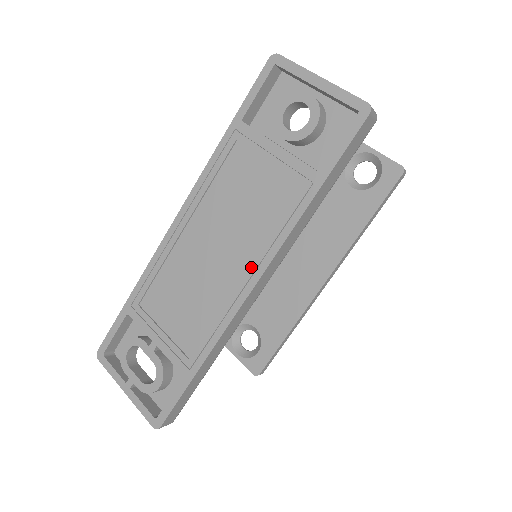
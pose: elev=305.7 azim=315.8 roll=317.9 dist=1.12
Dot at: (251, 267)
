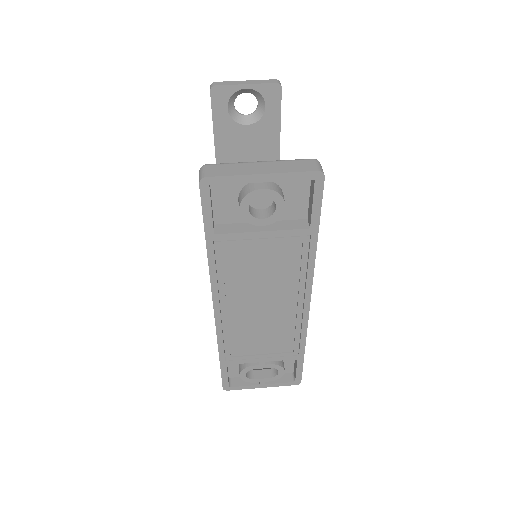
Dot at: (300, 297)
